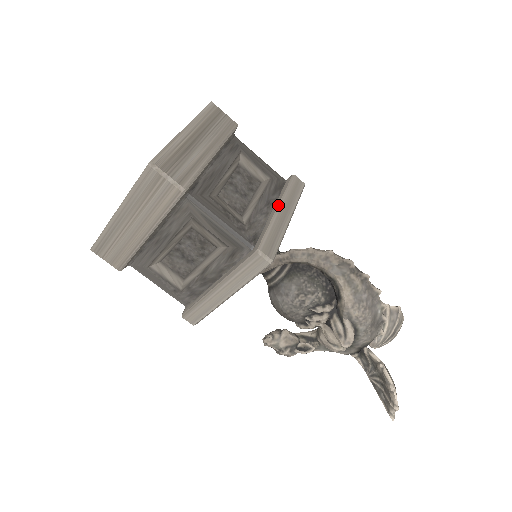
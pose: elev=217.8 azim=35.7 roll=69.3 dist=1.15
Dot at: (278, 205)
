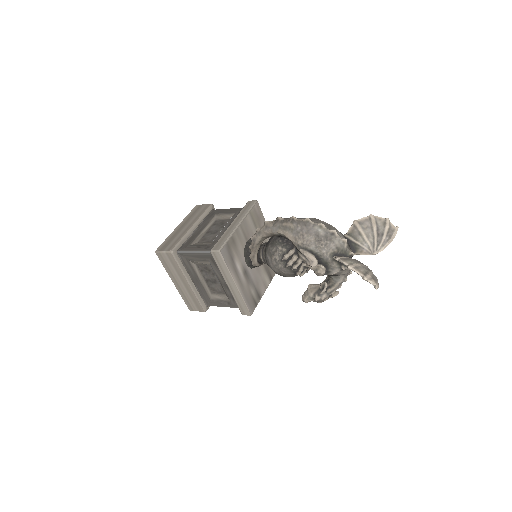
Dot at: (231, 223)
